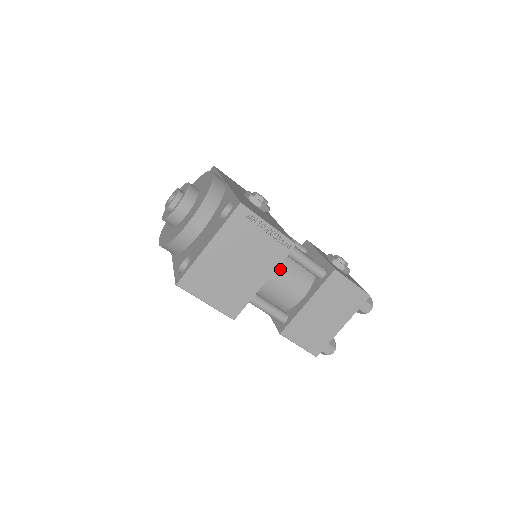
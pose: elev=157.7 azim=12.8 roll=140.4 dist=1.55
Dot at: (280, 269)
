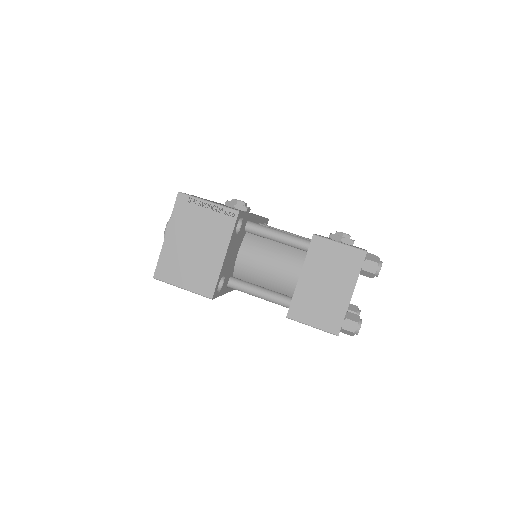
Dot at: (265, 253)
